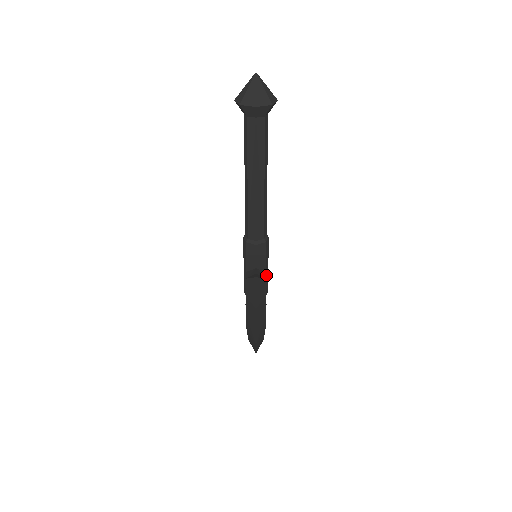
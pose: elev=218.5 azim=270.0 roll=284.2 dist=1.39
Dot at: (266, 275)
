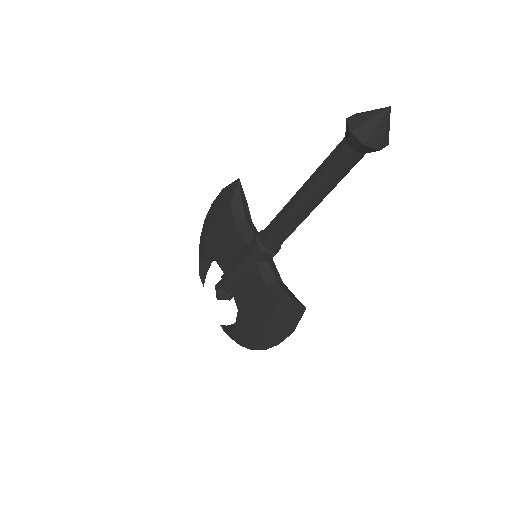
Dot at: occluded
